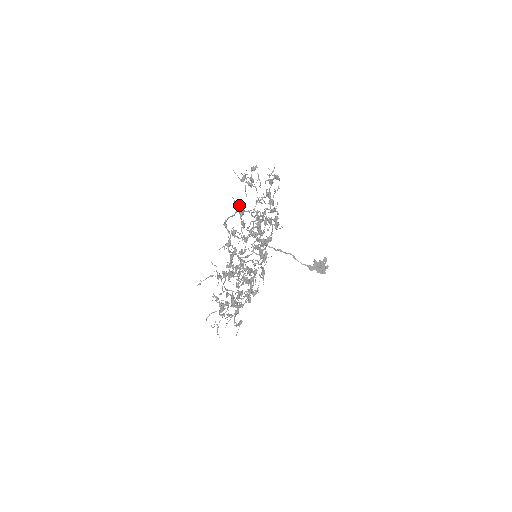
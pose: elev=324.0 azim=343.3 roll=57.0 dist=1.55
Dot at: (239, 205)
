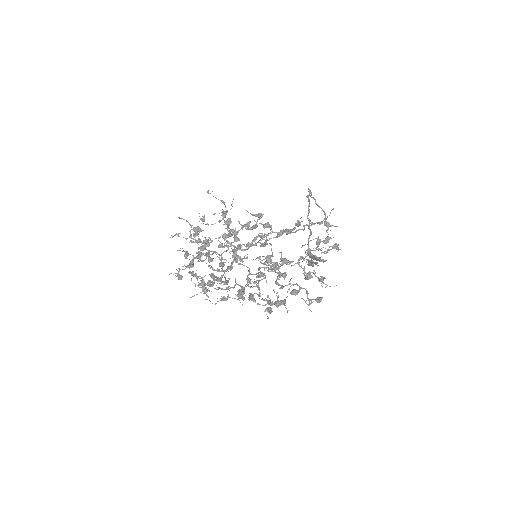
Dot at: (297, 225)
